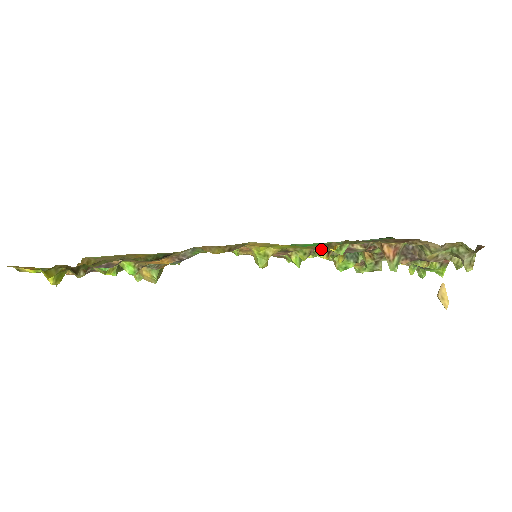
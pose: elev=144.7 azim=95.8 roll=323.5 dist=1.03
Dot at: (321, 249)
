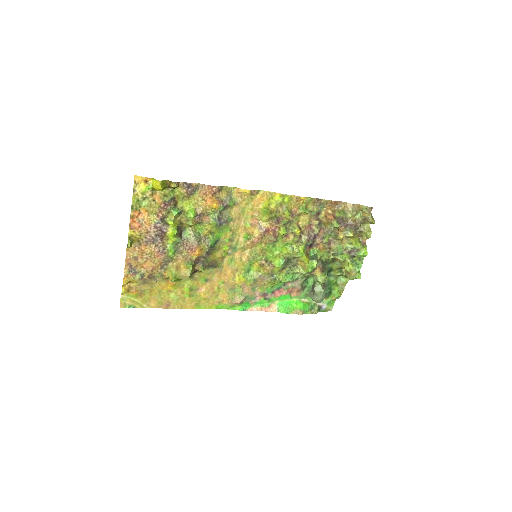
Dot at: (295, 226)
